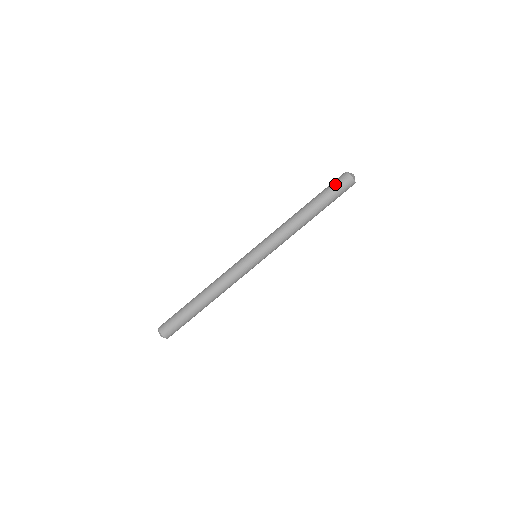
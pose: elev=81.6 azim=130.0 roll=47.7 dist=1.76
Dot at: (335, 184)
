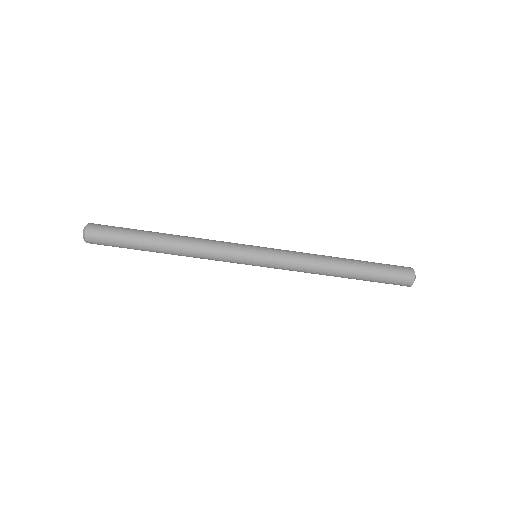
Dot at: (394, 276)
